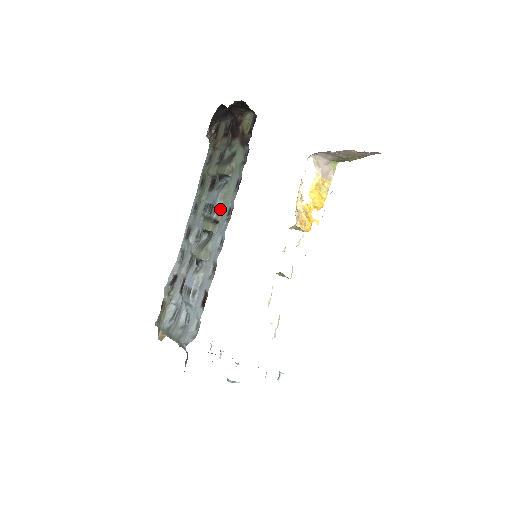
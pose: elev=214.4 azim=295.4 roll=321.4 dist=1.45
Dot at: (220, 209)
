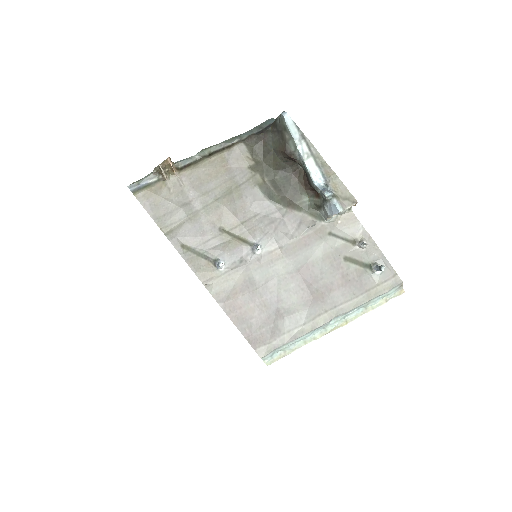
Dot at: occluded
